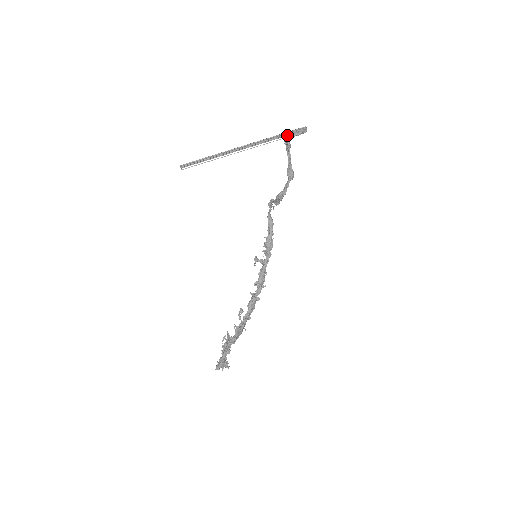
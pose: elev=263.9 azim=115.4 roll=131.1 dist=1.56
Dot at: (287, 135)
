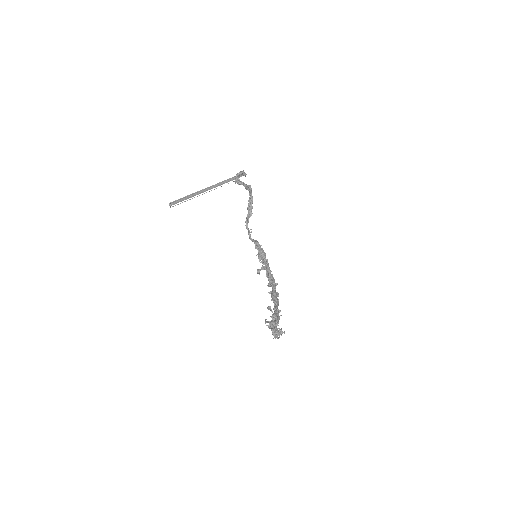
Dot at: (234, 179)
